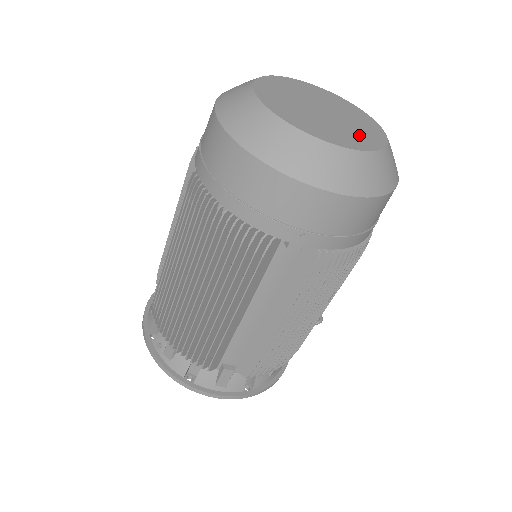
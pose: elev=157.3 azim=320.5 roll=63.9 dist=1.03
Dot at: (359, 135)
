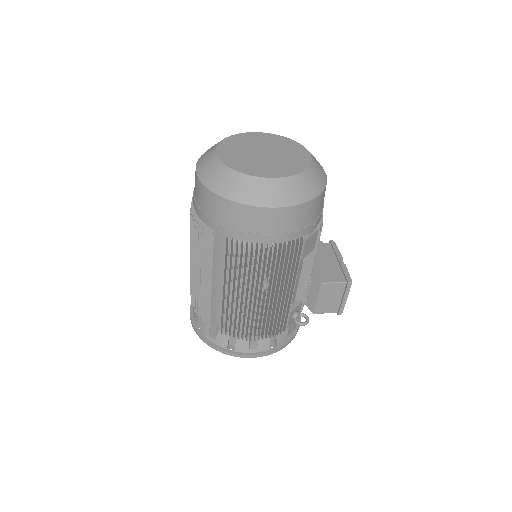
Dot at: (270, 168)
